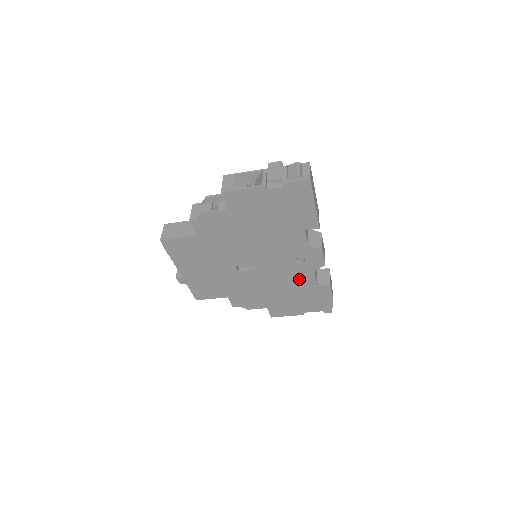
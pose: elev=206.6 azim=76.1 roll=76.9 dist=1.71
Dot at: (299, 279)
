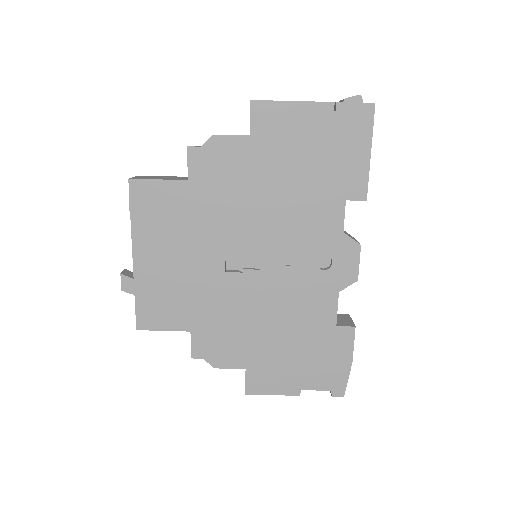
Dot at: (312, 306)
